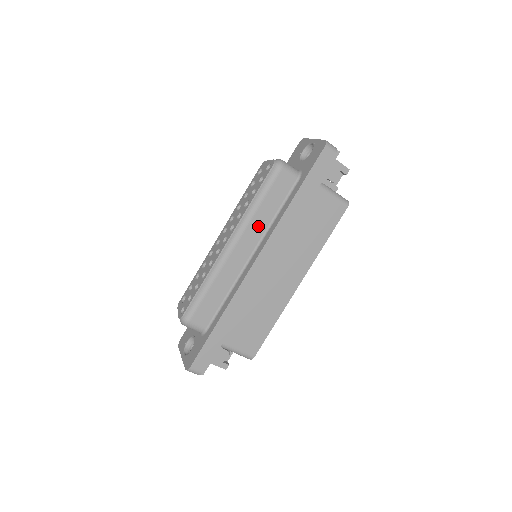
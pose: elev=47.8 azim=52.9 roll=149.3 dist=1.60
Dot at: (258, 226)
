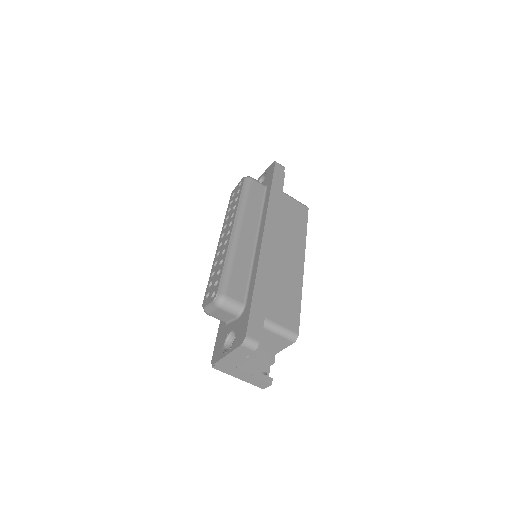
Dot at: (252, 216)
